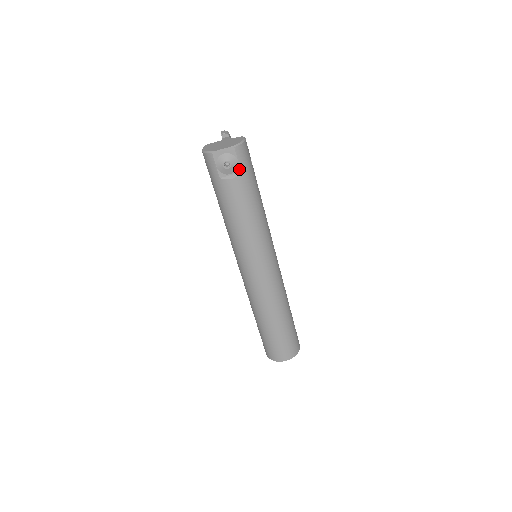
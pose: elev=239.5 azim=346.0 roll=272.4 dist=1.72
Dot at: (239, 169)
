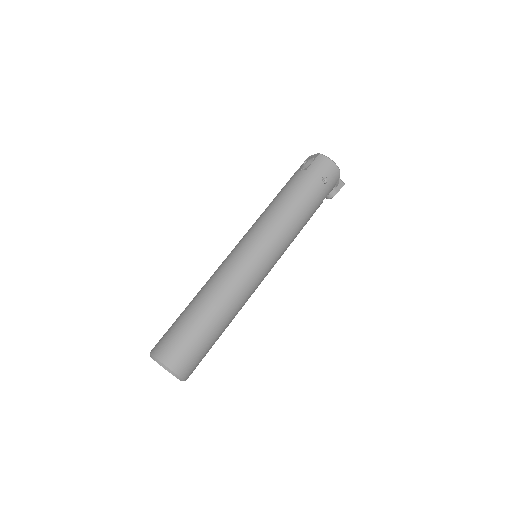
Dot at: (308, 168)
